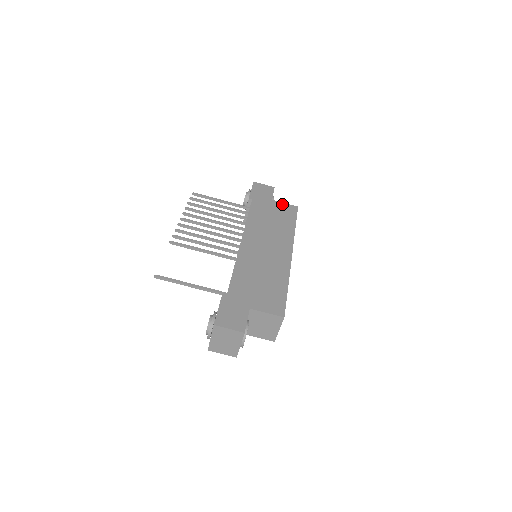
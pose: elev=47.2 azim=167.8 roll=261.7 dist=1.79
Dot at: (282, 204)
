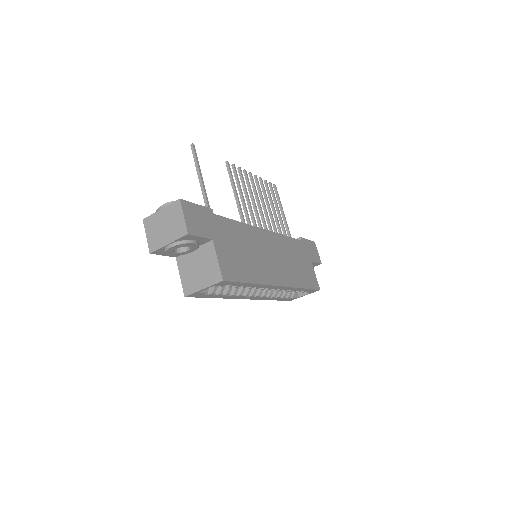
Dot at: (314, 272)
